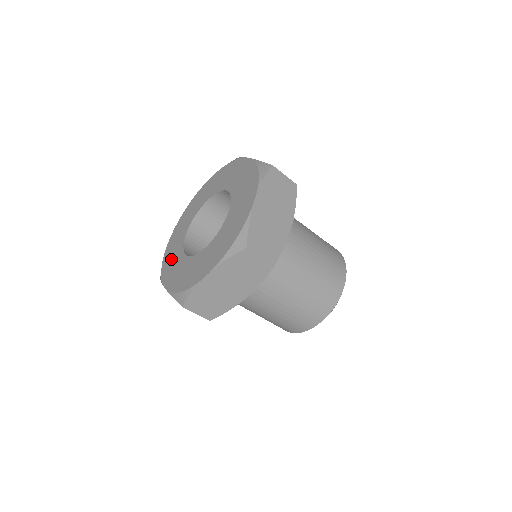
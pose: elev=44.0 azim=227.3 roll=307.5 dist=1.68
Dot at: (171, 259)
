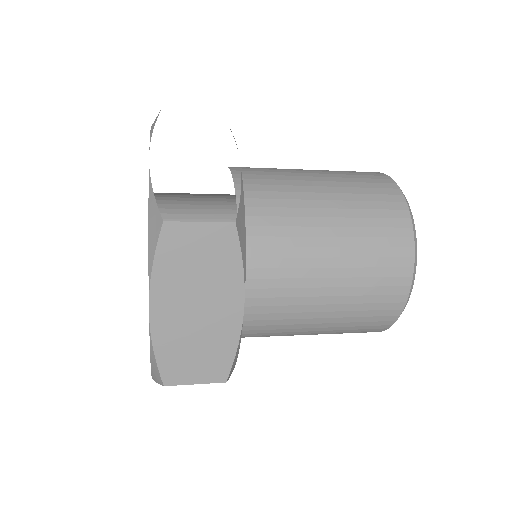
Dot at: occluded
